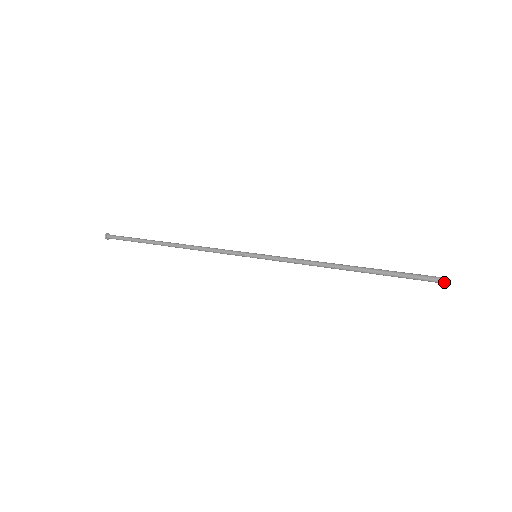
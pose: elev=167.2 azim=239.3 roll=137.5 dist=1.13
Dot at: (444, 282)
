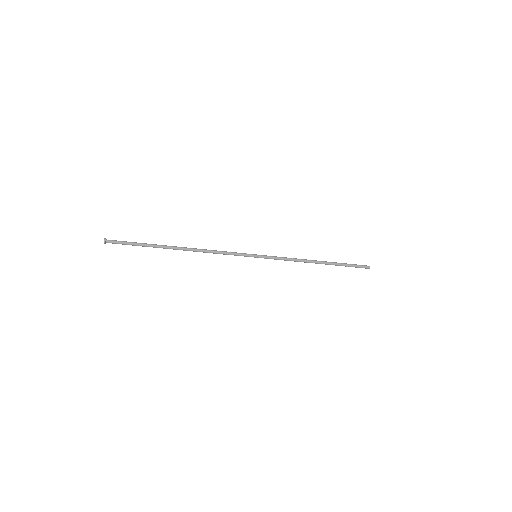
Dot at: (369, 266)
